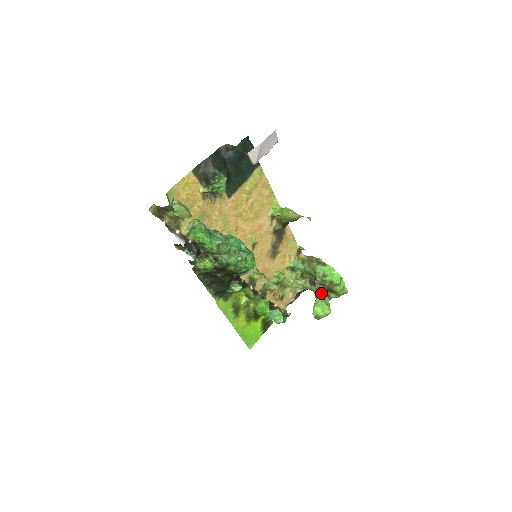
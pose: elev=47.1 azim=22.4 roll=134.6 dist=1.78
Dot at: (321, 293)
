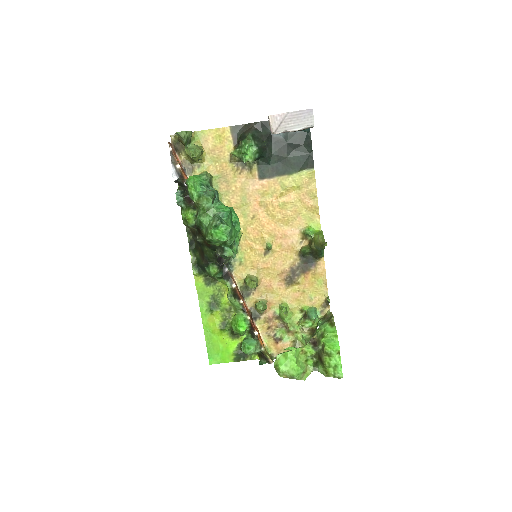
Dot at: (304, 350)
